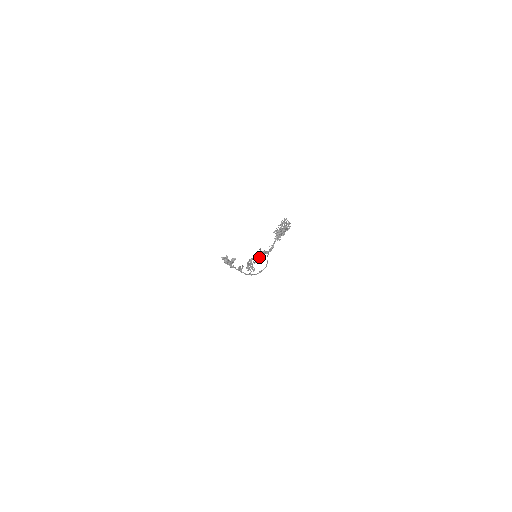
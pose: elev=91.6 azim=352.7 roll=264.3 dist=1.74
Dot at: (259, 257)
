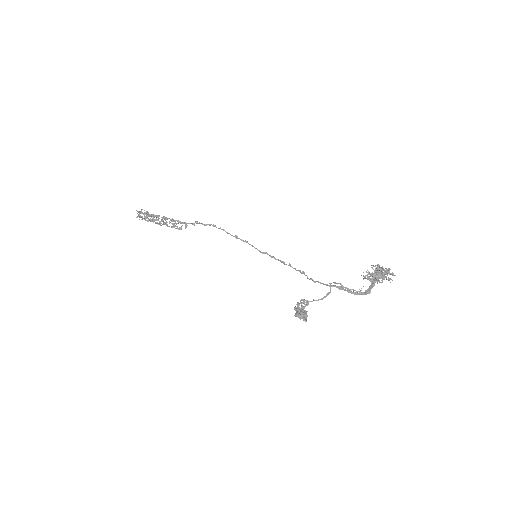
Dot at: (196, 222)
